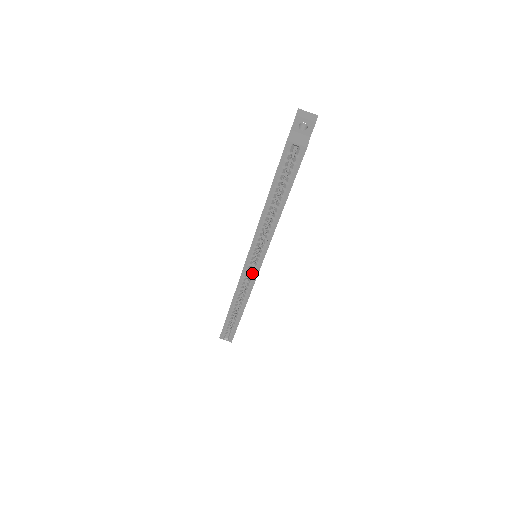
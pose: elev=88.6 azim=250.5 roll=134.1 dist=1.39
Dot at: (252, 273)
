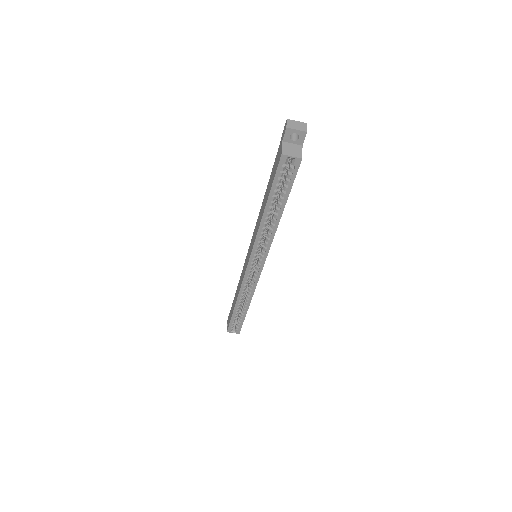
Dot at: (255, 273)
